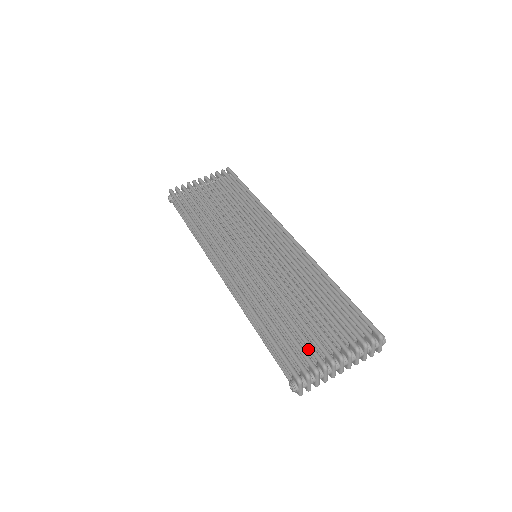
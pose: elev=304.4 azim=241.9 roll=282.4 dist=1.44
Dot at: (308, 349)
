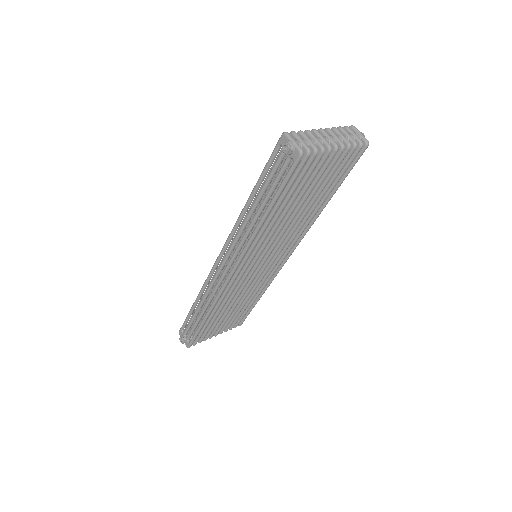
Dot at: occluded
